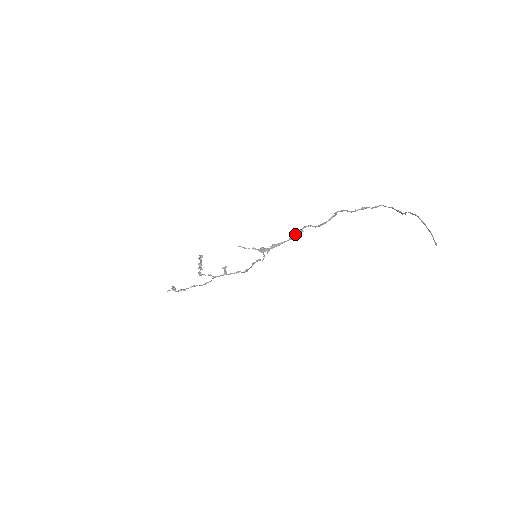
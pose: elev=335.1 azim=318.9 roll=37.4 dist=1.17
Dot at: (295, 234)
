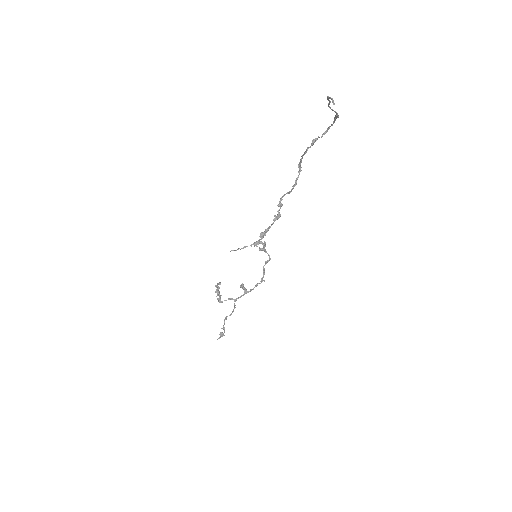
Dot at: (278, 212)
